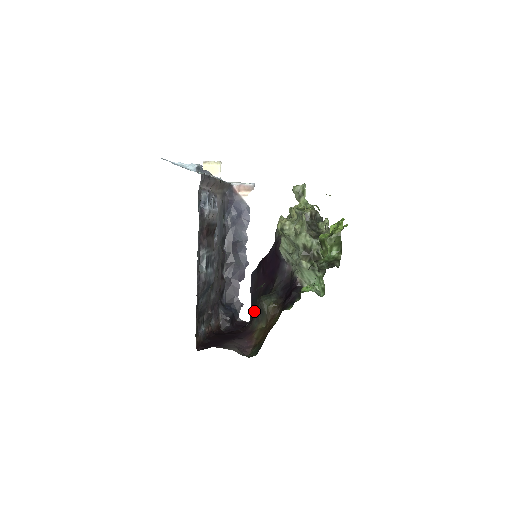
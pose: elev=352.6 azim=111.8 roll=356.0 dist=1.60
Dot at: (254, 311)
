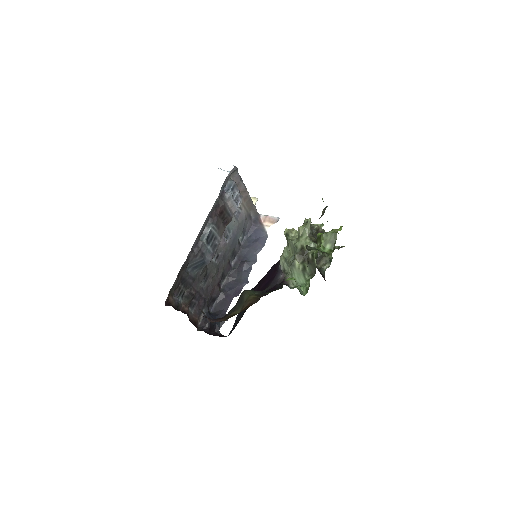
Dot at: occluded
